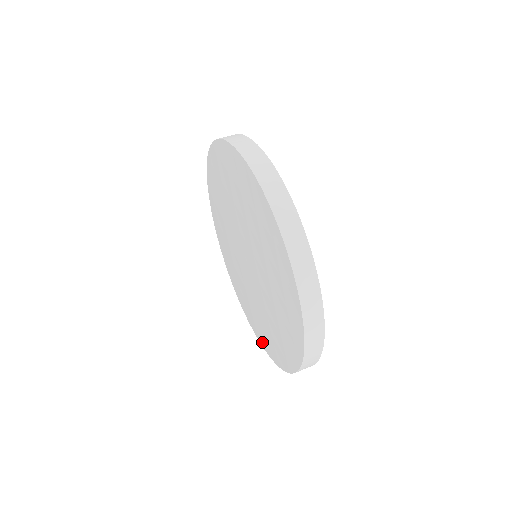
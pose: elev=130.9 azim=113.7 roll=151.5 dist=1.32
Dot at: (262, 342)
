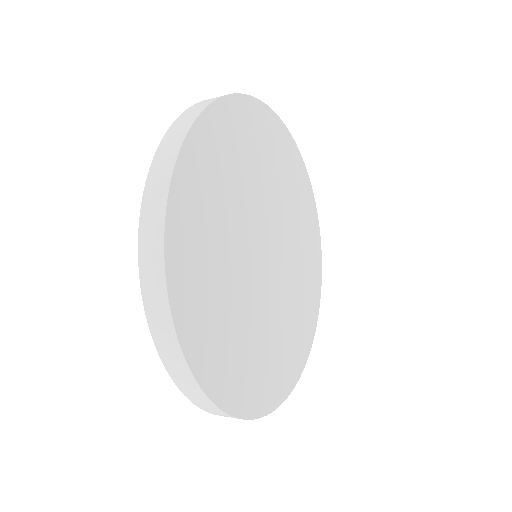
Dot at: occluded
